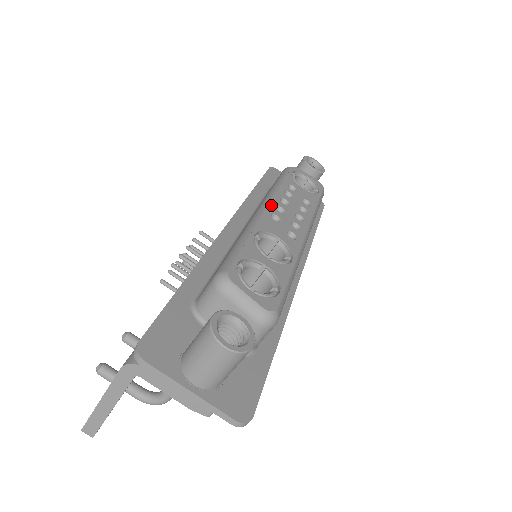
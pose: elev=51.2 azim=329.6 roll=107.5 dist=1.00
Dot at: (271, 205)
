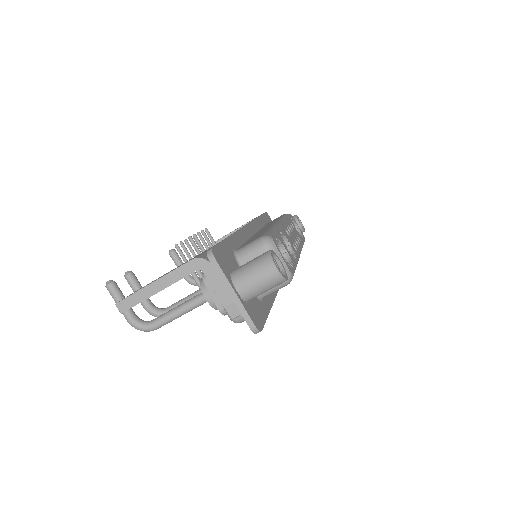
Dot at: (285, 224)
